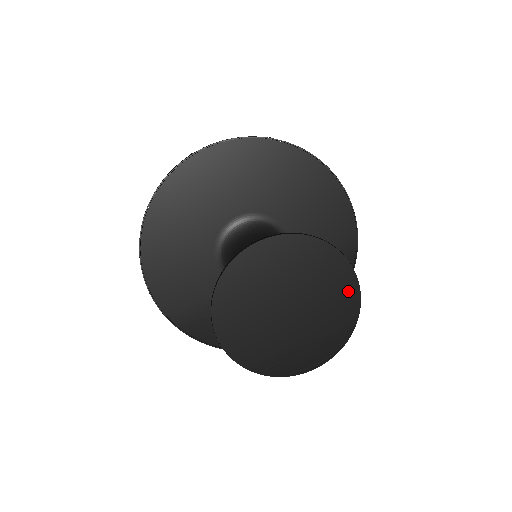
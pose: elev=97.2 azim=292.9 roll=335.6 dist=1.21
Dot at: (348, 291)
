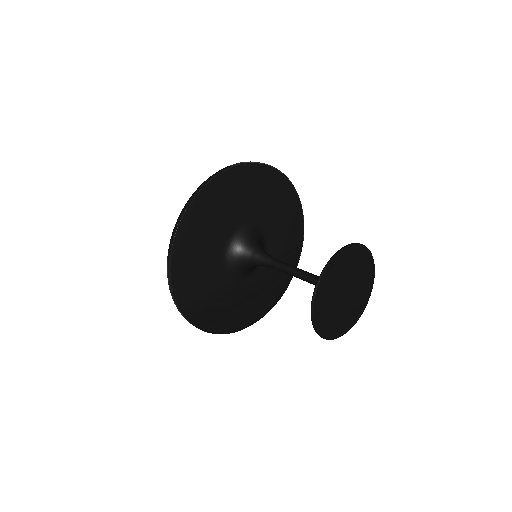
Dot at: (370, 279)
